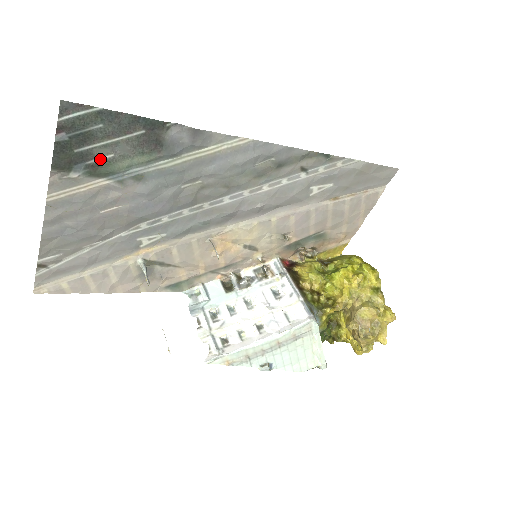
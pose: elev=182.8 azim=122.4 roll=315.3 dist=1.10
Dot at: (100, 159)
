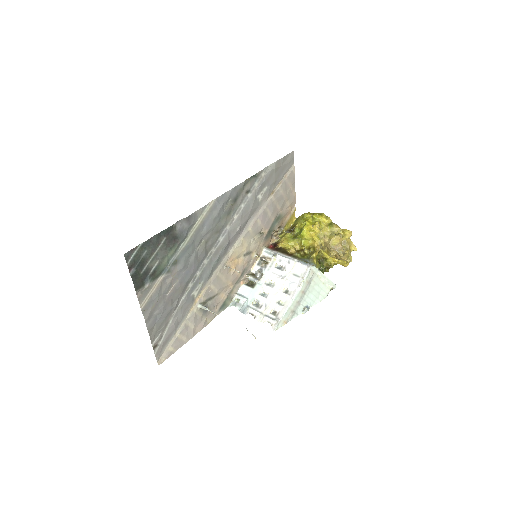
Dot at: (154, 268)
